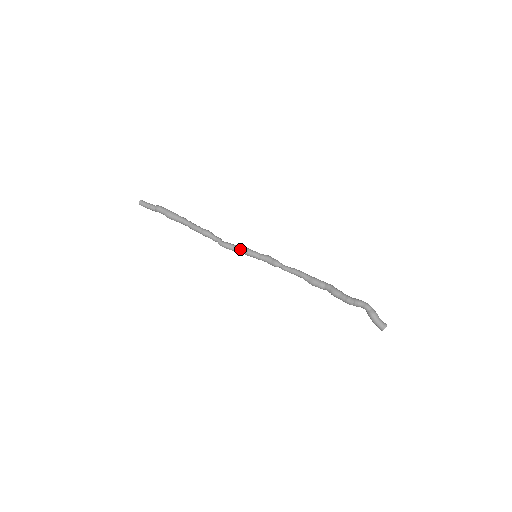
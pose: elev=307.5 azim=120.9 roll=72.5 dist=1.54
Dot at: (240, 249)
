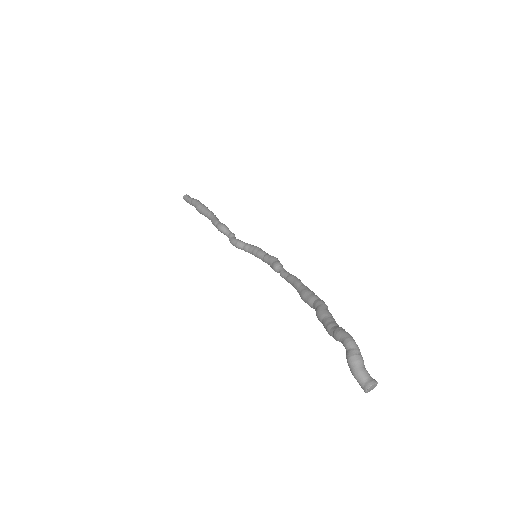
Dot at: (247, 247)
